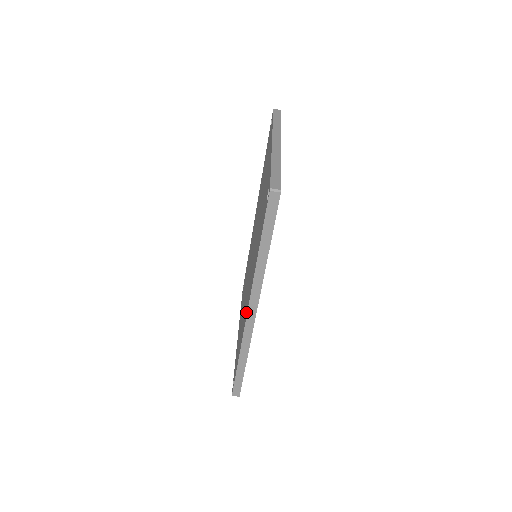
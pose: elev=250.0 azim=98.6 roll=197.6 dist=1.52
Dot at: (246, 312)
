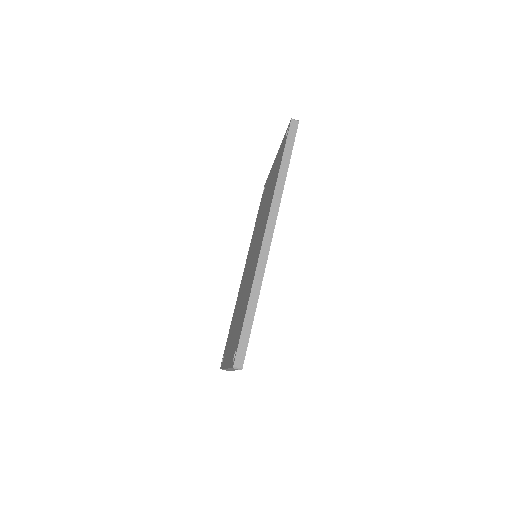
Dot at: (261, 243)
